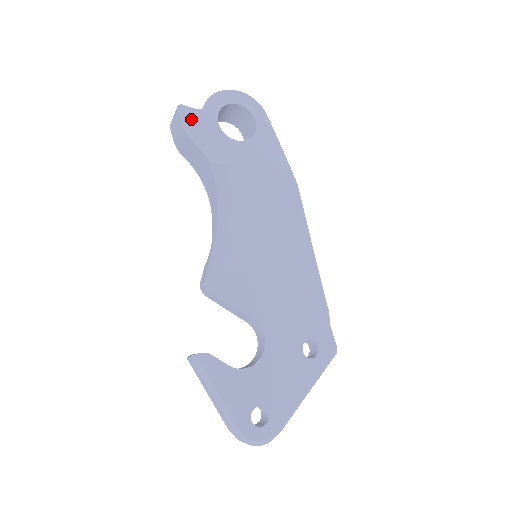
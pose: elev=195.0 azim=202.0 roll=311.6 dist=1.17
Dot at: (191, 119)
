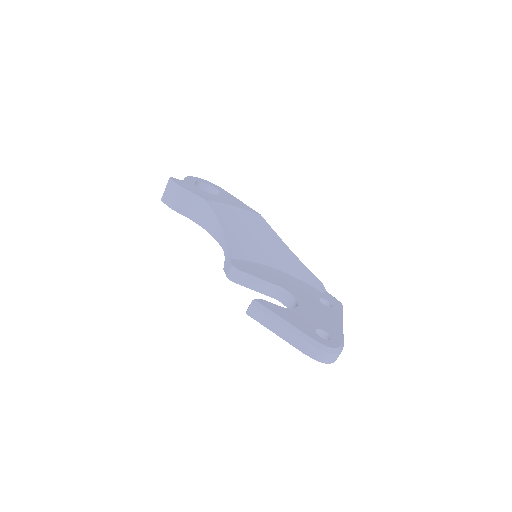
Dot at: (181, 183)
